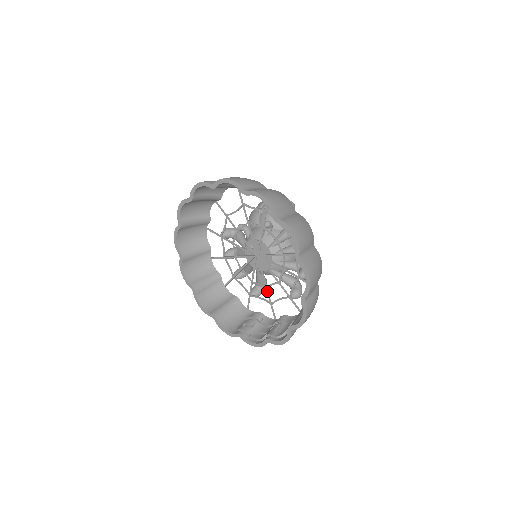
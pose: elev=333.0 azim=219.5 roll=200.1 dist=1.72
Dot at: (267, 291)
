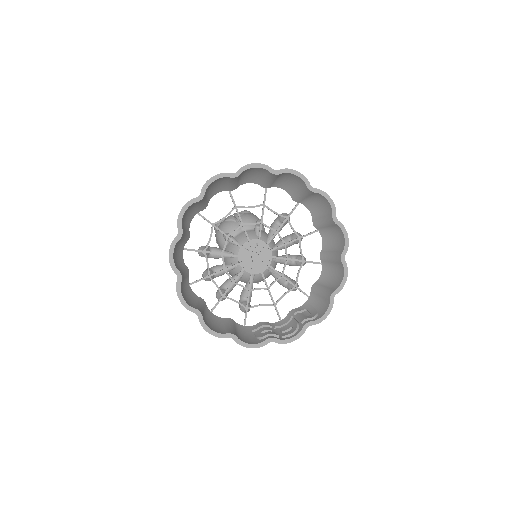
Dot at: (269, 292)
